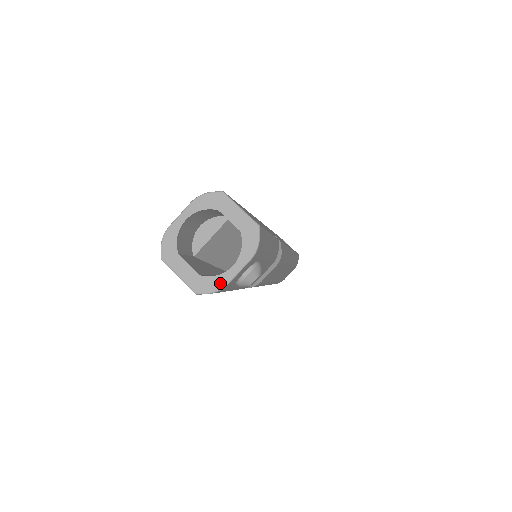
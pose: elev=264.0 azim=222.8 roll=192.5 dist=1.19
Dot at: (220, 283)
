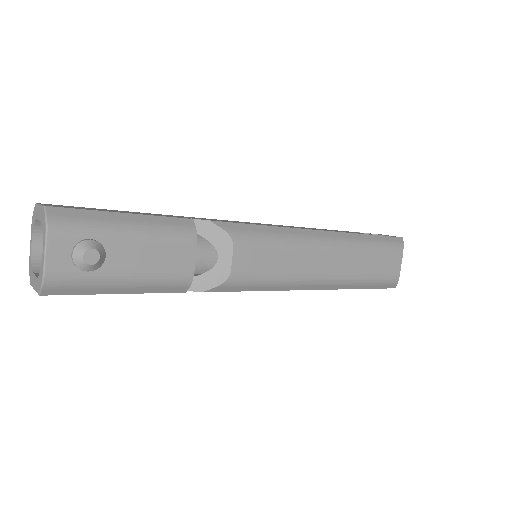
Dot at: (42, 273)
